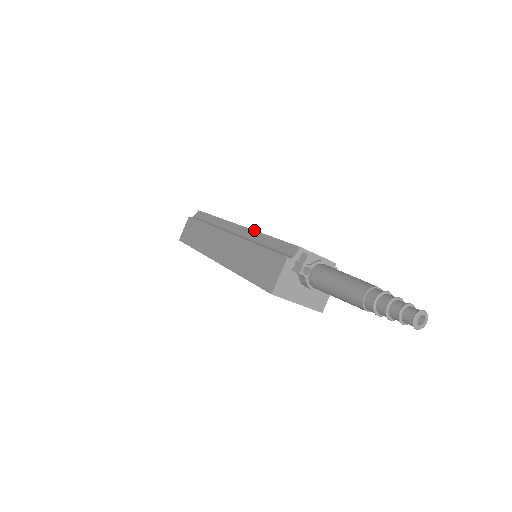
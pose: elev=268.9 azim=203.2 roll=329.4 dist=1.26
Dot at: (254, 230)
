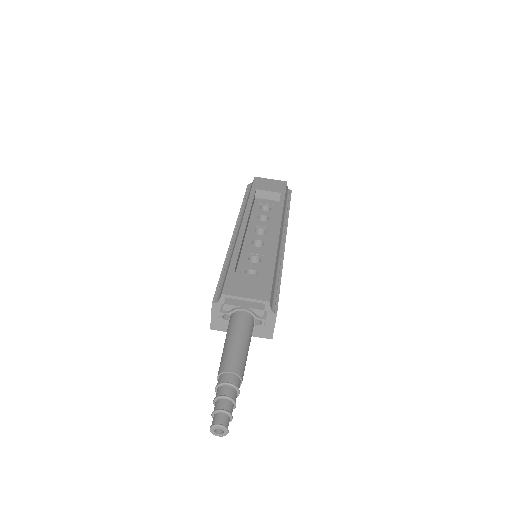
Dot at: (236, 242)
